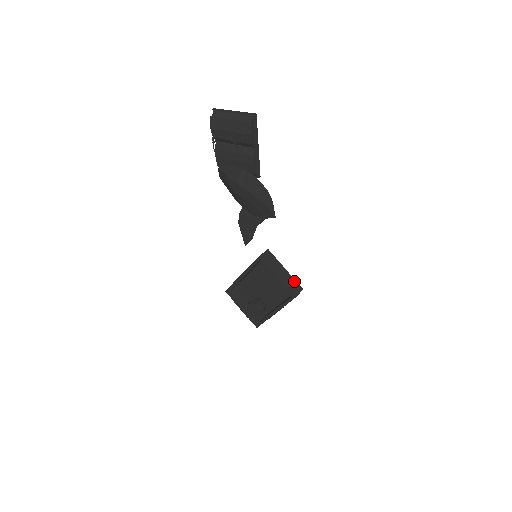
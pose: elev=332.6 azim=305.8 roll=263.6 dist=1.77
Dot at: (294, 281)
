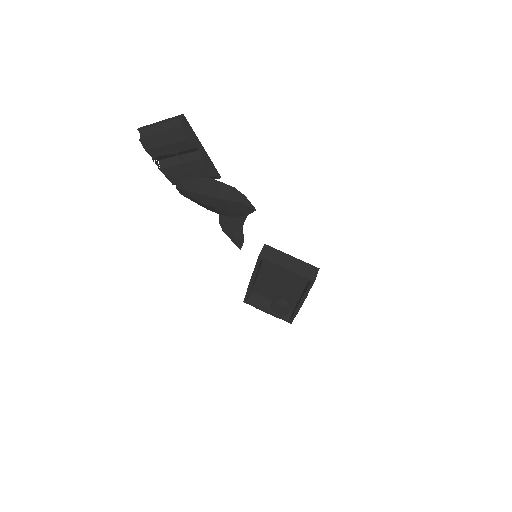
Dot at: (306, 264)
